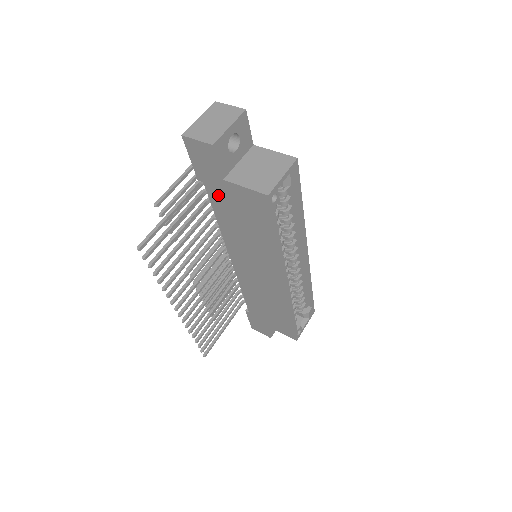
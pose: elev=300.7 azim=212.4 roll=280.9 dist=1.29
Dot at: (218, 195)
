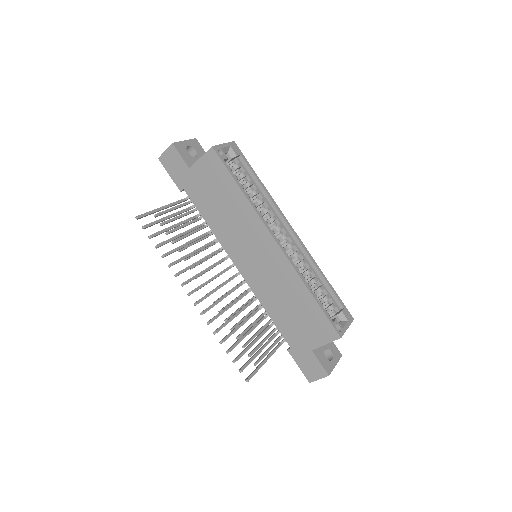
Dot at: (194, 190)
